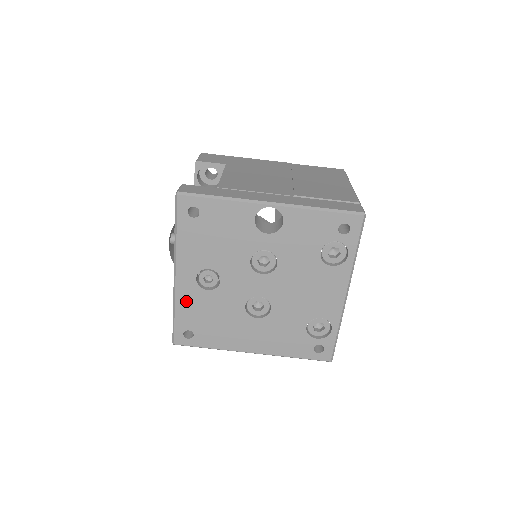
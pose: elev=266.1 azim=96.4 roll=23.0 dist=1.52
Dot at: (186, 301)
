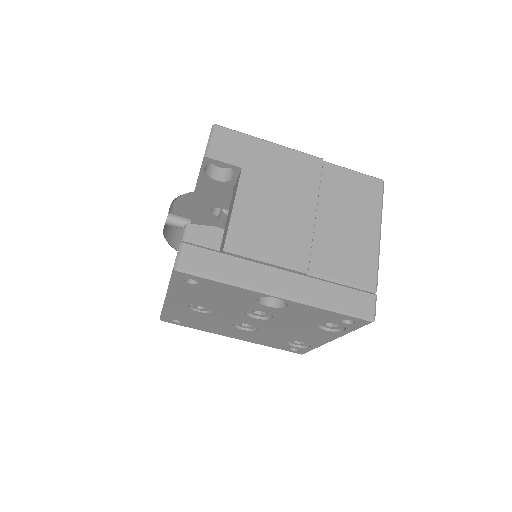
Dot at: (176, 310)
